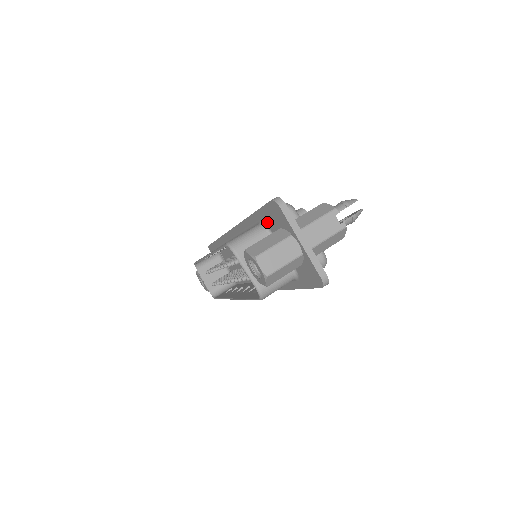
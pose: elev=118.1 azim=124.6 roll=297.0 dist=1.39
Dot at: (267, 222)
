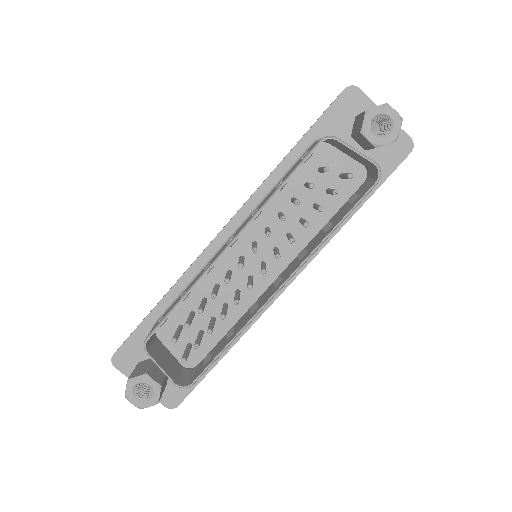
Dot at: (328, 130)
